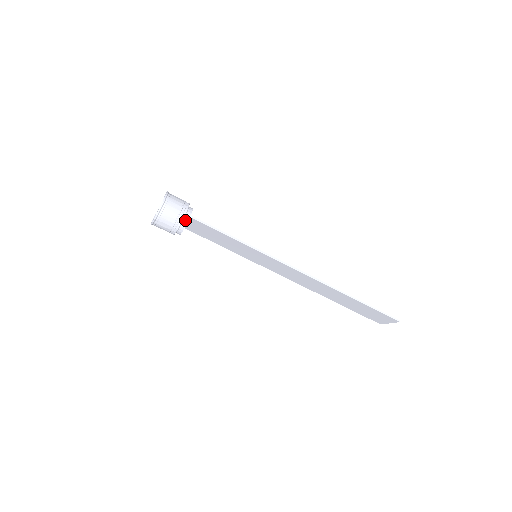
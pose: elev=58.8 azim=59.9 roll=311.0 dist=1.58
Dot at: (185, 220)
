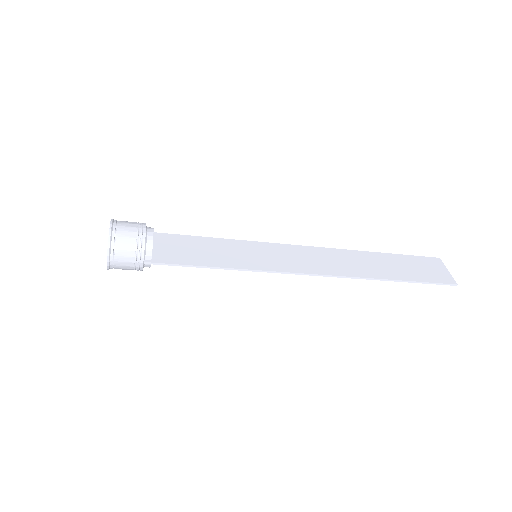
Dot at: (146, 265)
